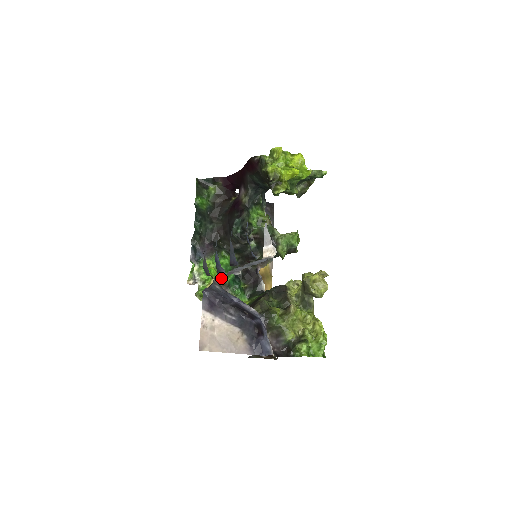
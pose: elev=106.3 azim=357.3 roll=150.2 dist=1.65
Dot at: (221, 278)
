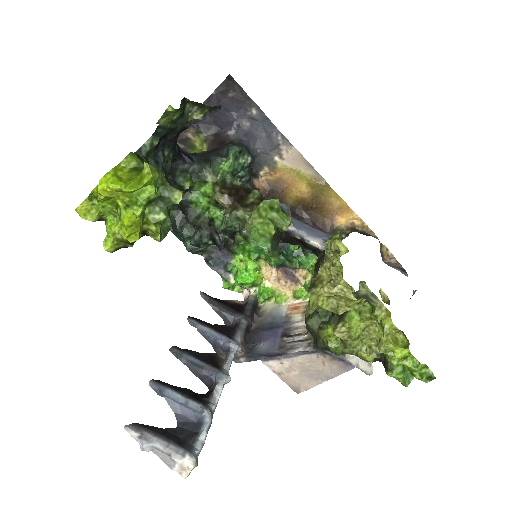
Dot at: (235, 352)
